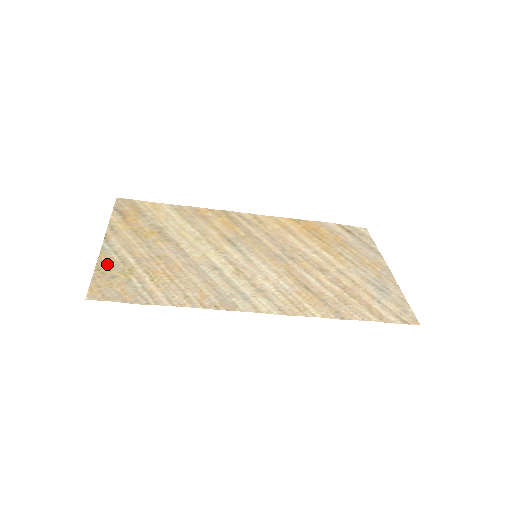
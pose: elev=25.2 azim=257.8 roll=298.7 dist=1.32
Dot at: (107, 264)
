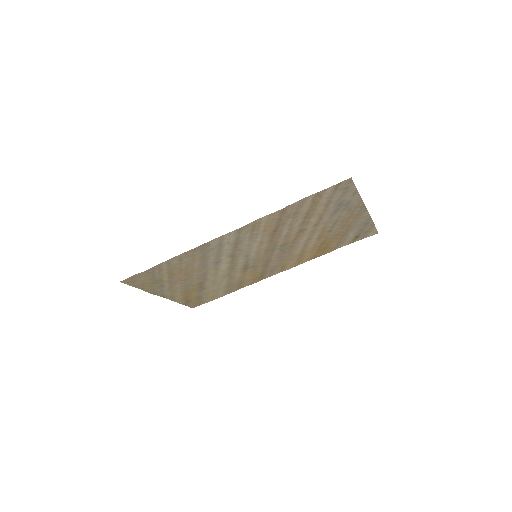
Dot at: (150, 289)
